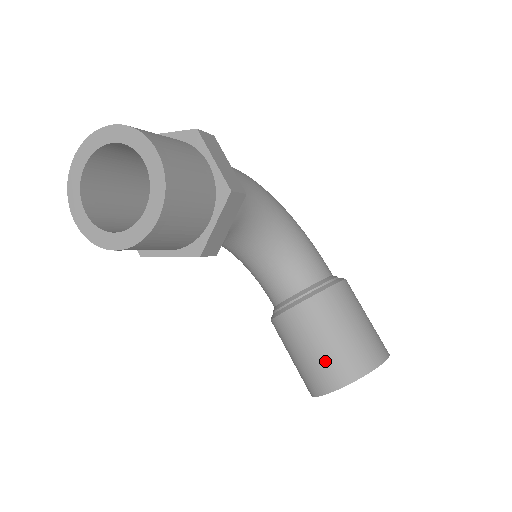
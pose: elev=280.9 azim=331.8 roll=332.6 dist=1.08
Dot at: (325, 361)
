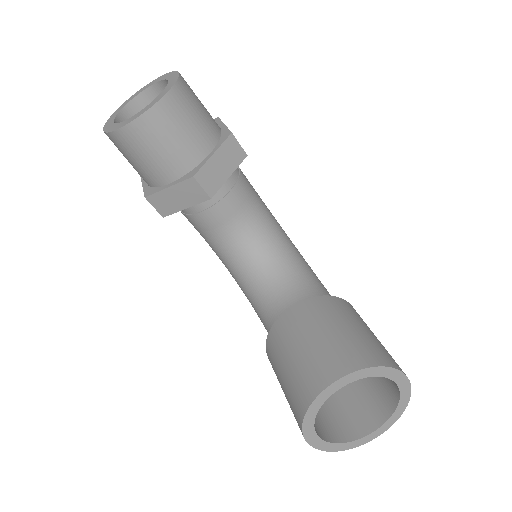
Dot at: (318, 354)
